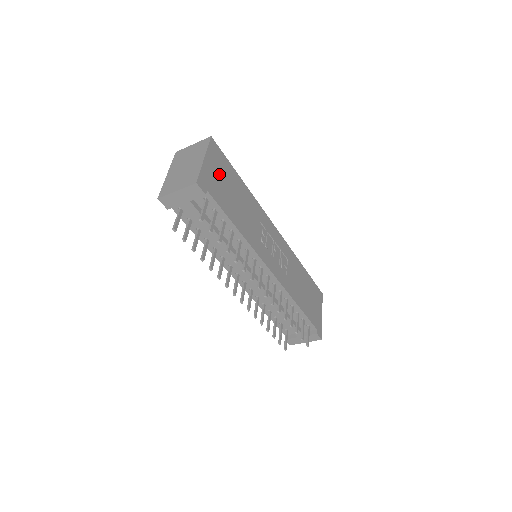
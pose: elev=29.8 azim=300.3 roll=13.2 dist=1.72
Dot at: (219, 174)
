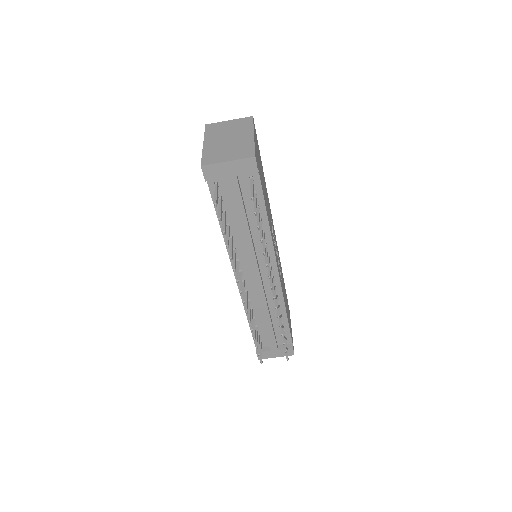
Dot at: (258, 157)
